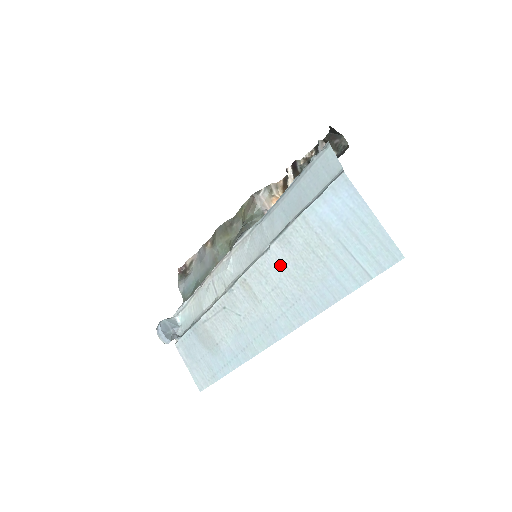
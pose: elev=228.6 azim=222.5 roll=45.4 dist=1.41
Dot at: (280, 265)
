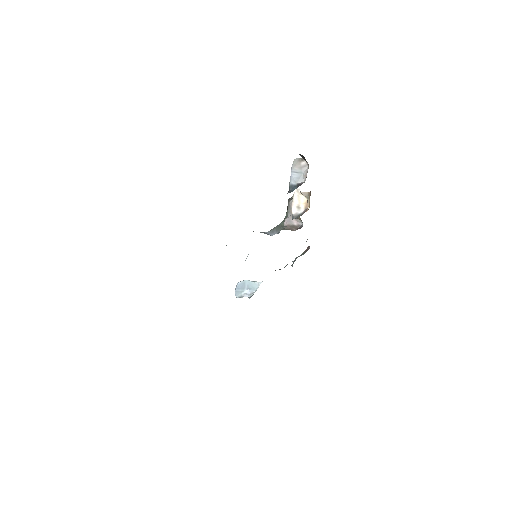
Dot at: occluded
